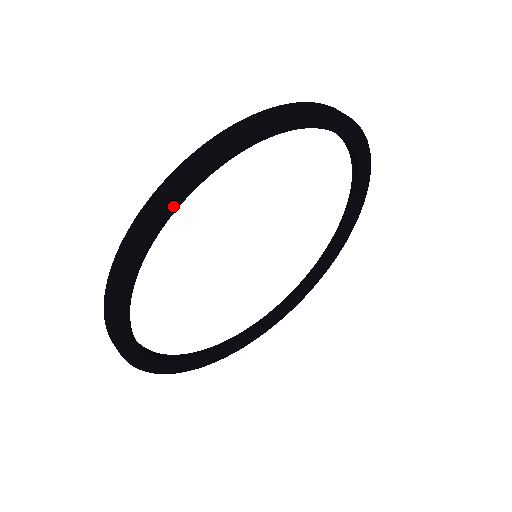
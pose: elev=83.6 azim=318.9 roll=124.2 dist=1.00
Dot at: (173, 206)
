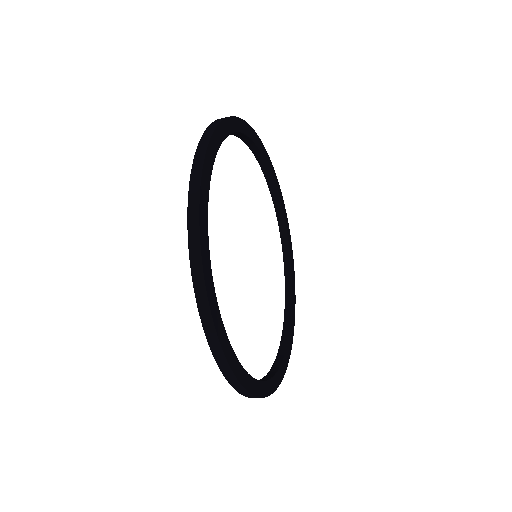
Dot at: (214, 151)
